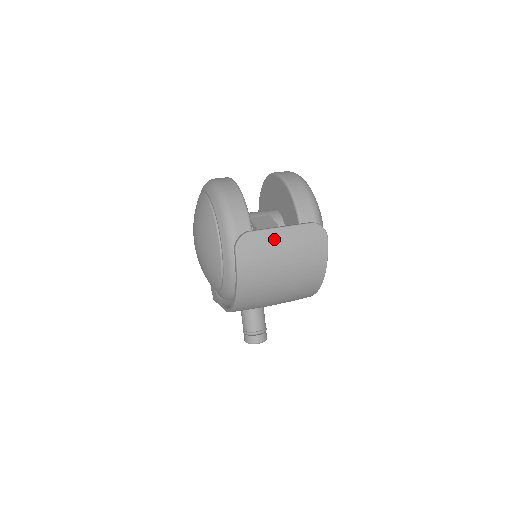
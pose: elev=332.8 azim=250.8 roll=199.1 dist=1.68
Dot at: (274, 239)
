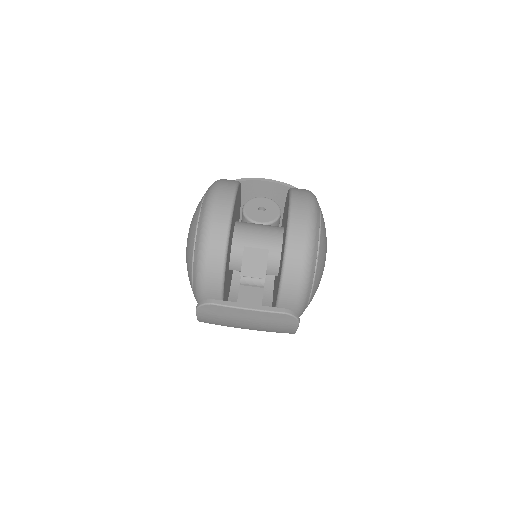
Dot at: (237, 314)
